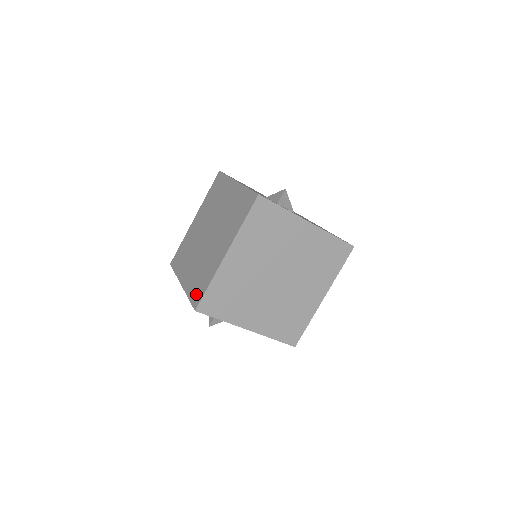
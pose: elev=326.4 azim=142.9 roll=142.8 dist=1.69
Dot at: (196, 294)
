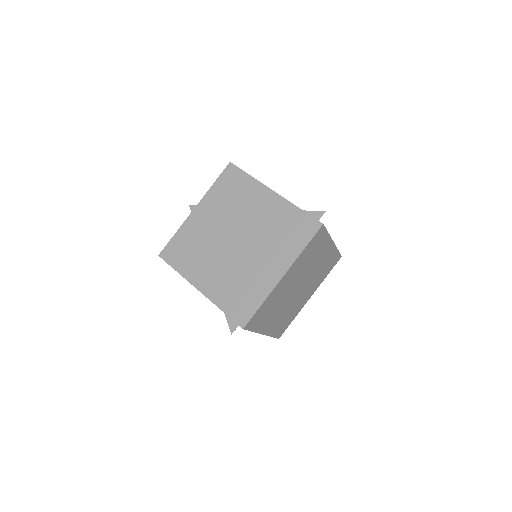
Dot at: (239, 310)
